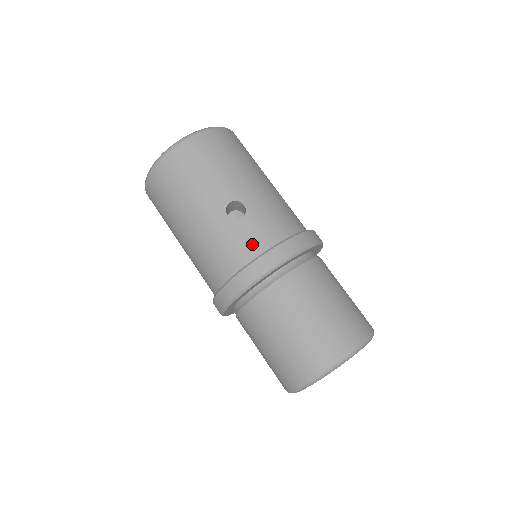
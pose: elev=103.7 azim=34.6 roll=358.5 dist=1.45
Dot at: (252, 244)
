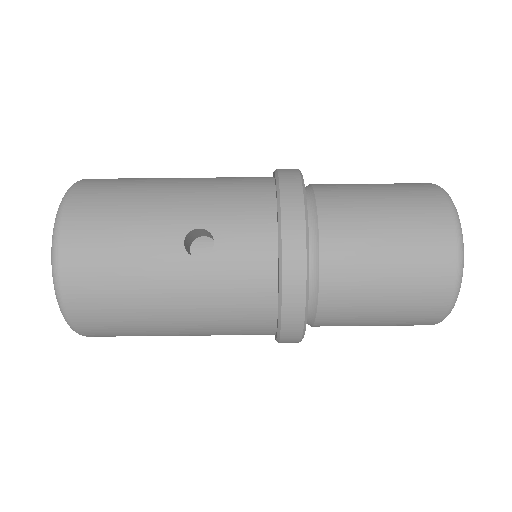
Dot at: (256, 252)
